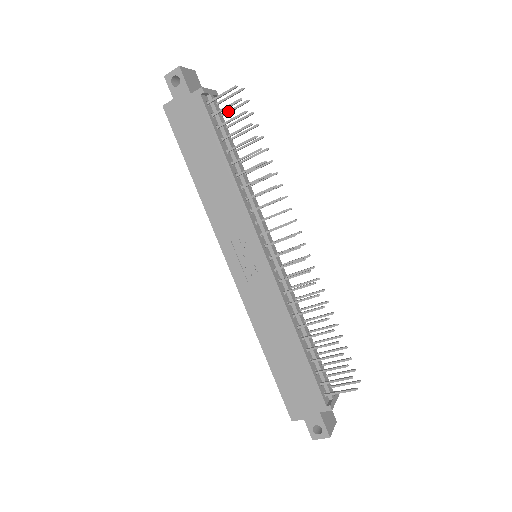
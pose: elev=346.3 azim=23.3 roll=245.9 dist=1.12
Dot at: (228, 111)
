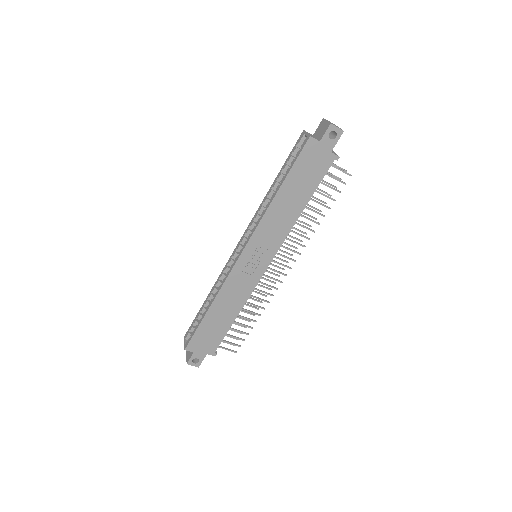
Dot at: (328, 172)
